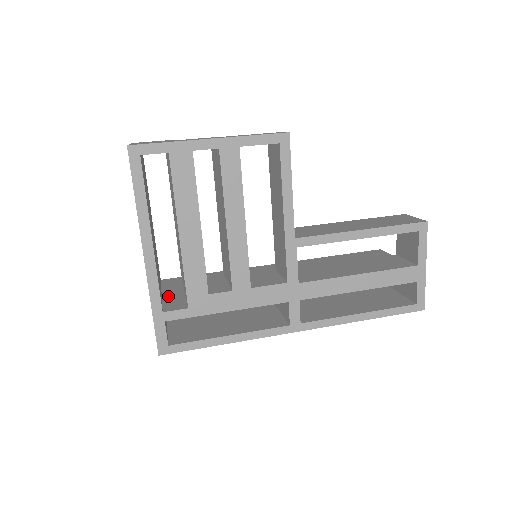
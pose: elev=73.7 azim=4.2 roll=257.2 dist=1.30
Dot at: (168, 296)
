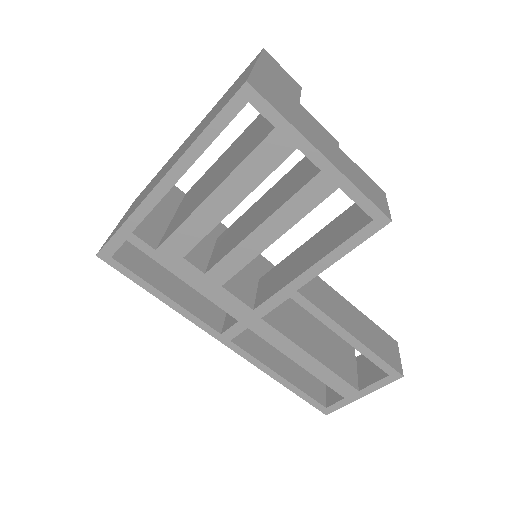
Dot at: (154, 212)
